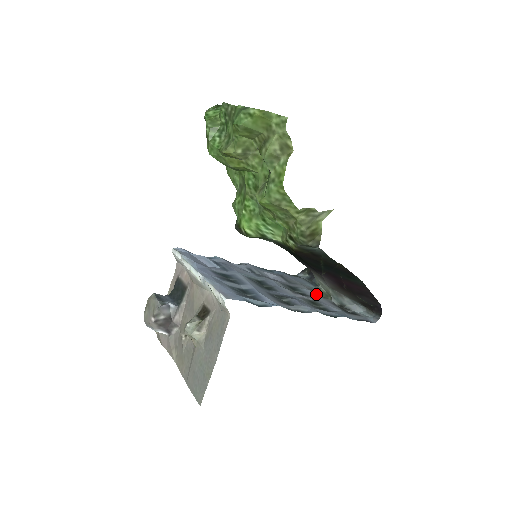
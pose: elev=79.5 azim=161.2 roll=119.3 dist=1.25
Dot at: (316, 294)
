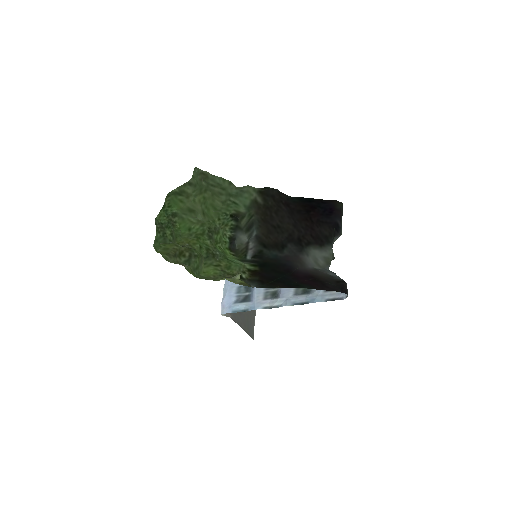
Dot at: occluded
